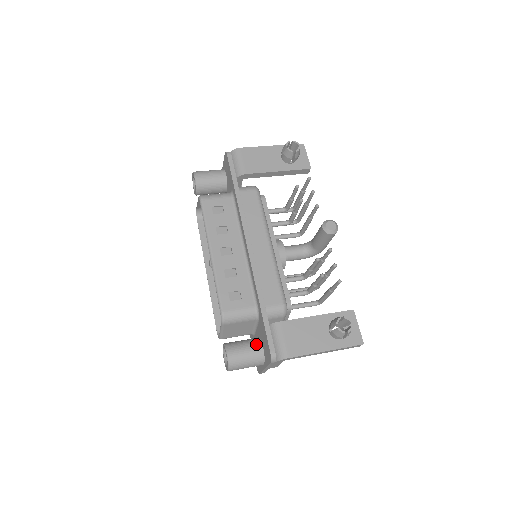
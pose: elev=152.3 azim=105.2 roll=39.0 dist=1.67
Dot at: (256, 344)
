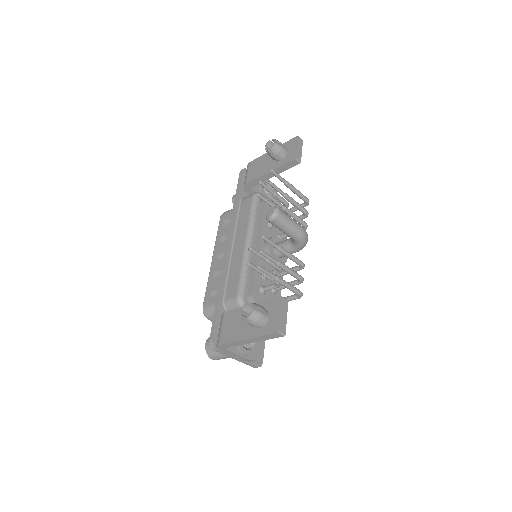
Dot at: occluded
